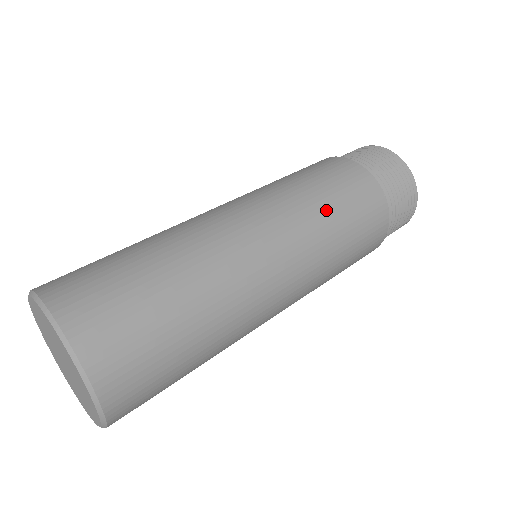
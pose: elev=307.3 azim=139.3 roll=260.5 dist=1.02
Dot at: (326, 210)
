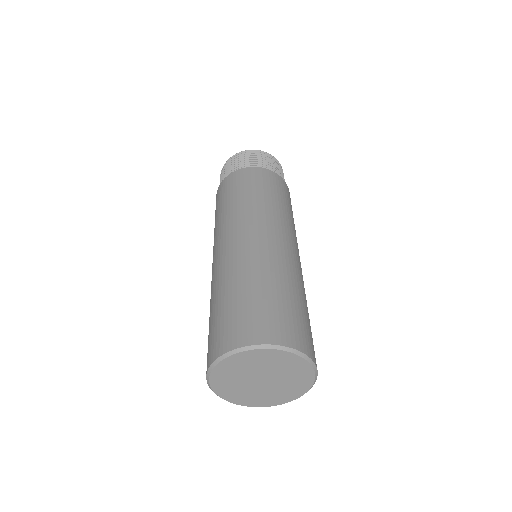
Dot at: (271, 200)
